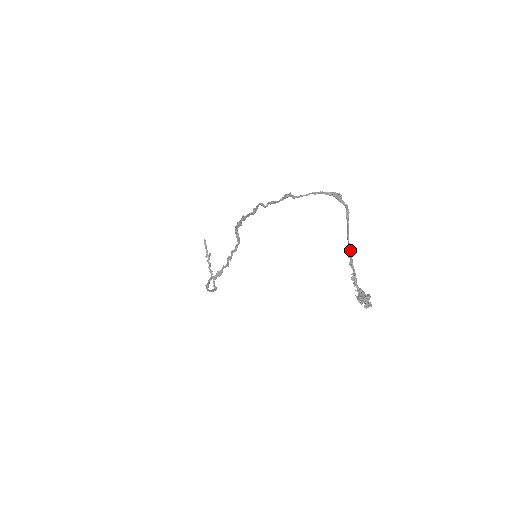
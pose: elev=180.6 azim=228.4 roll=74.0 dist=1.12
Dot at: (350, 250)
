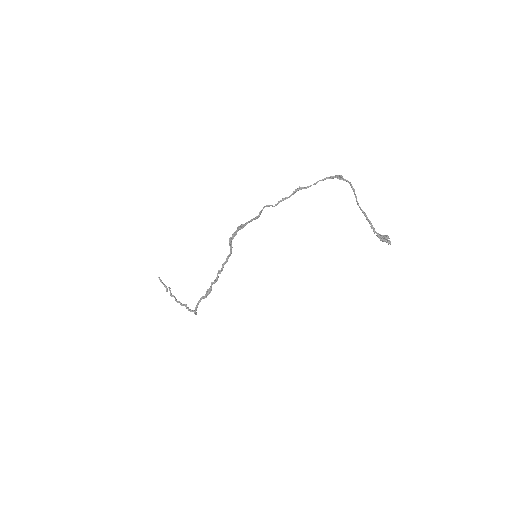
Dot at: (362, 210)
